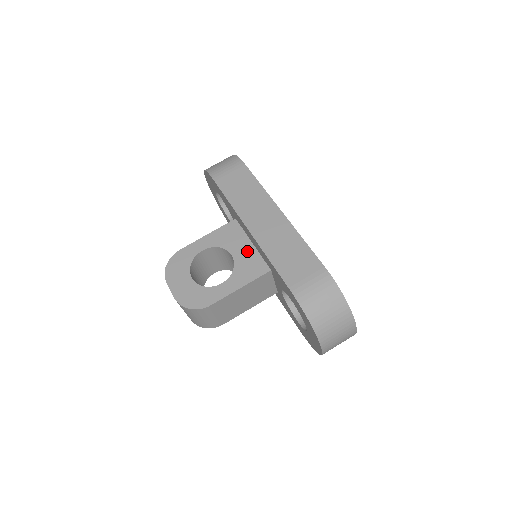
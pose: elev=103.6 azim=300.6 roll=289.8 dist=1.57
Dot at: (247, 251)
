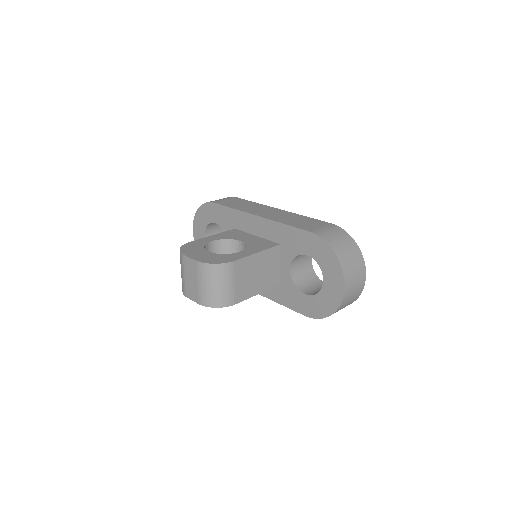
Dot at: (254, 239)
